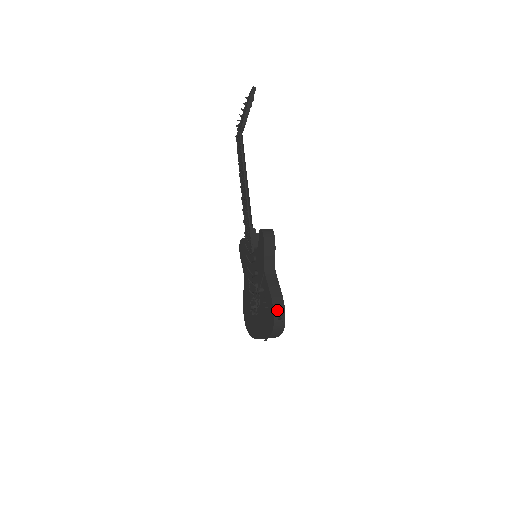
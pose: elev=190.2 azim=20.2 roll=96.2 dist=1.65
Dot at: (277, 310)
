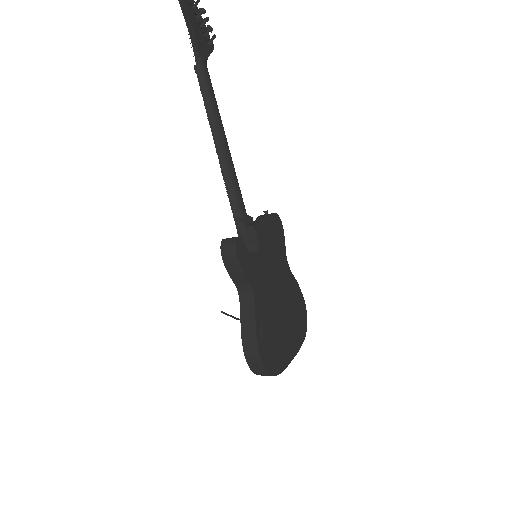
Dot at: (249, 356)
